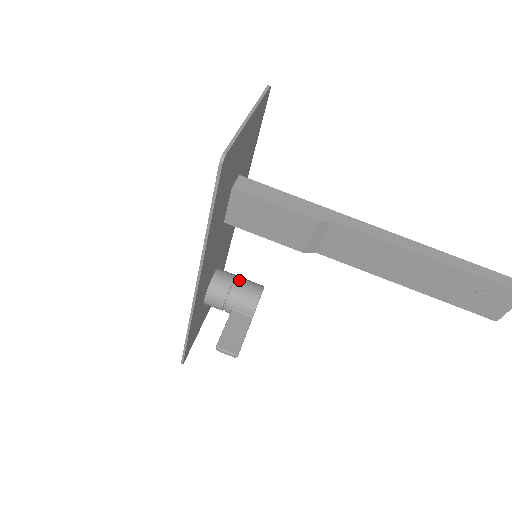
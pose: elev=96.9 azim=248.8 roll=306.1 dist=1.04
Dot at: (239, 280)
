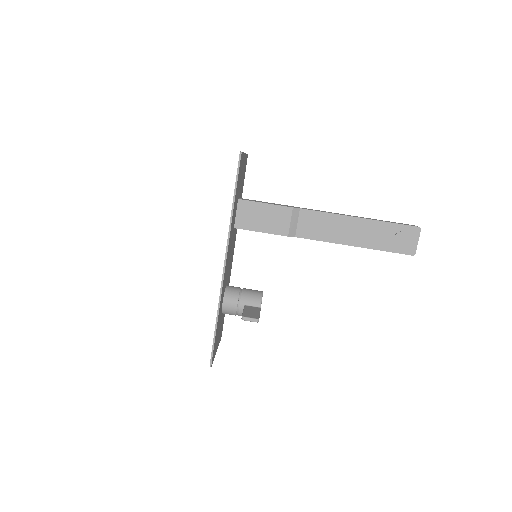
Dot at: (245, 288)
